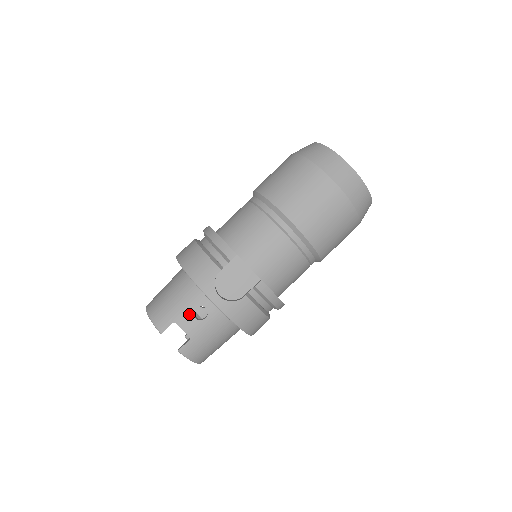
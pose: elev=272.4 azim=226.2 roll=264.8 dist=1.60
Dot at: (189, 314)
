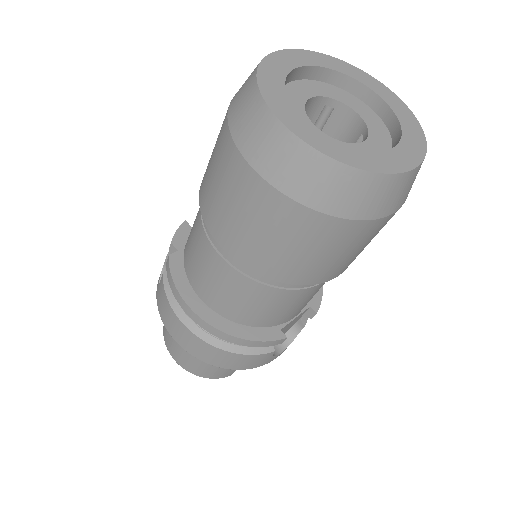
Dot at: occluded
